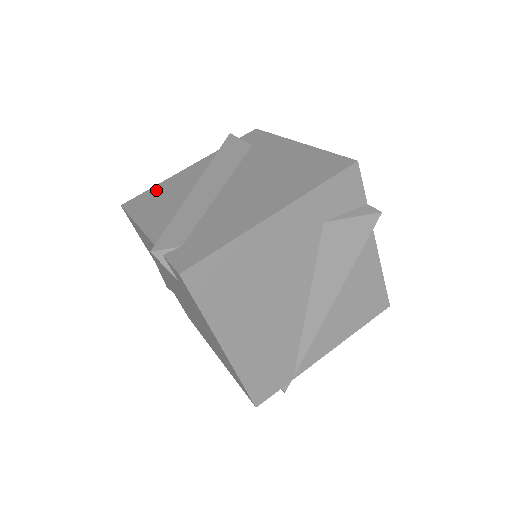
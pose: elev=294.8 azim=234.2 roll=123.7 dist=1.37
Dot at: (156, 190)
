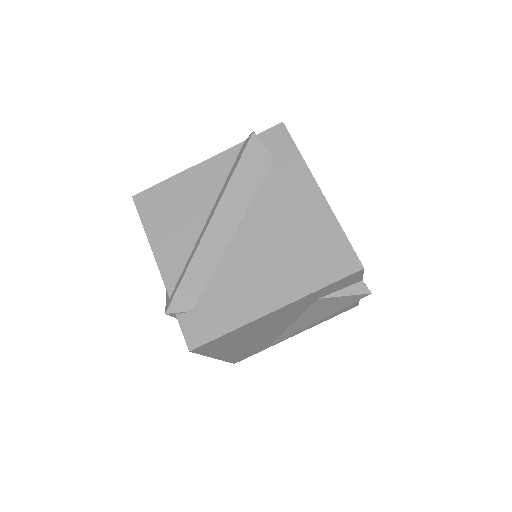
Dot at: (169, 190)
